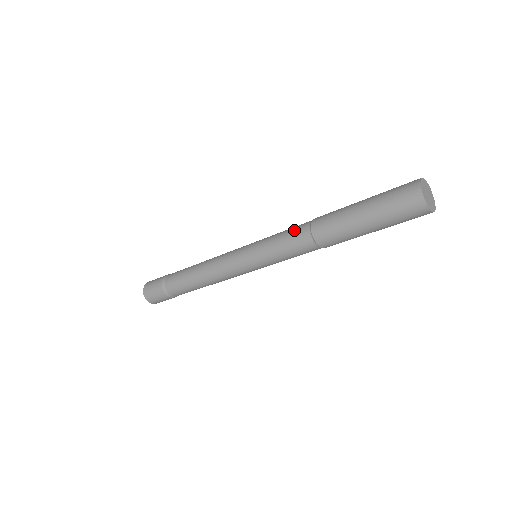
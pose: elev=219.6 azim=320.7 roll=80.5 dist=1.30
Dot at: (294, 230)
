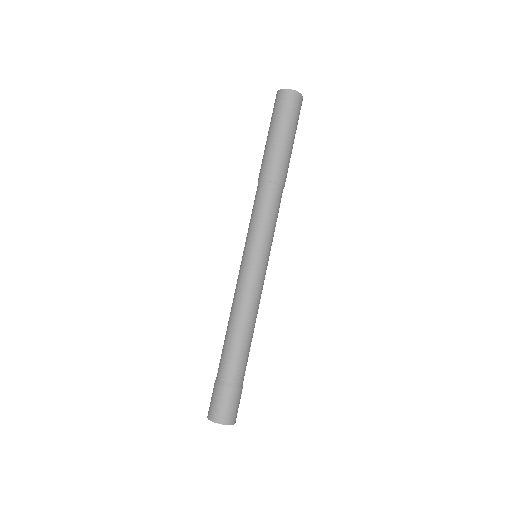
Dot at: (254, 200)
